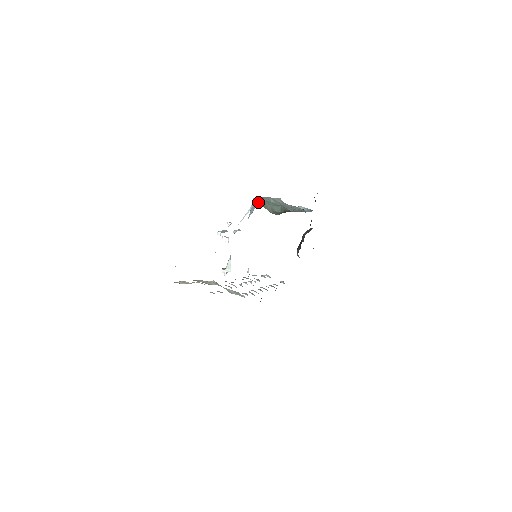
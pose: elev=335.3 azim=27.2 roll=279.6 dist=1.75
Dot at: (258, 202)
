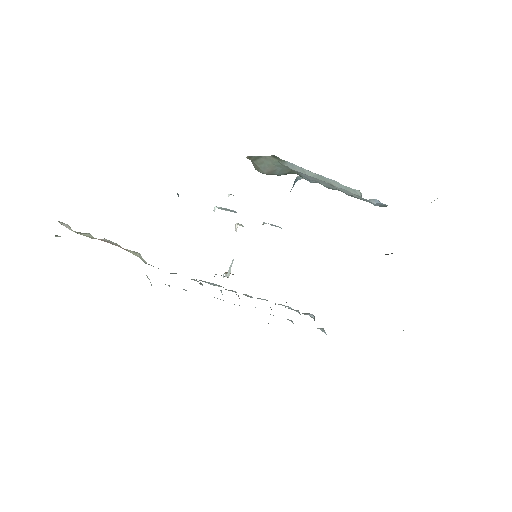
Dot at: (297, 179)
